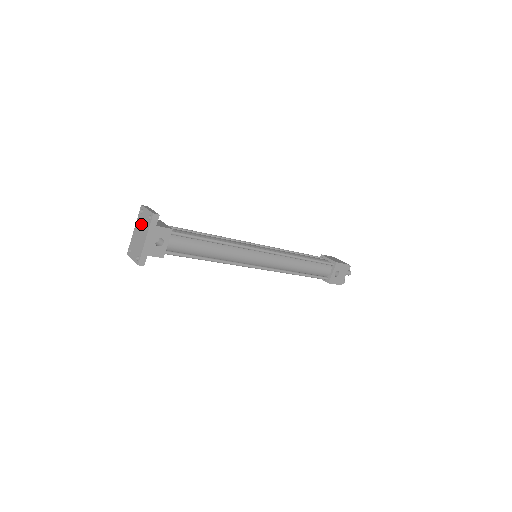
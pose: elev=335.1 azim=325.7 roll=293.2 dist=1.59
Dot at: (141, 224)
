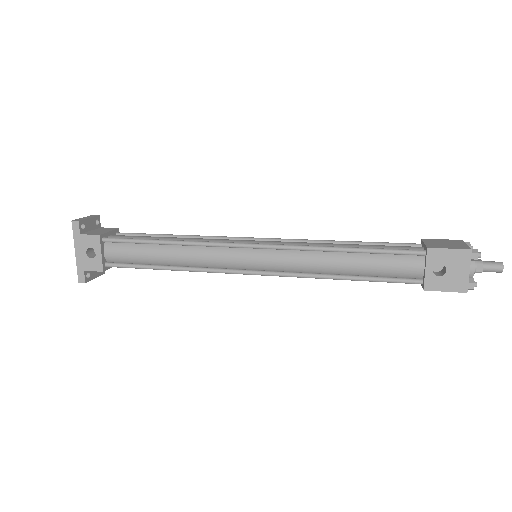
Dot at: occluded
